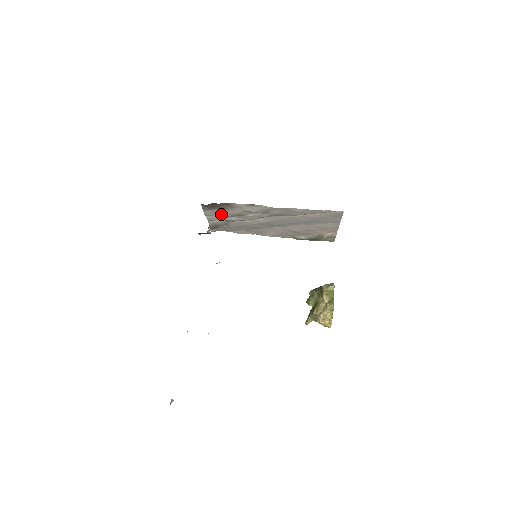
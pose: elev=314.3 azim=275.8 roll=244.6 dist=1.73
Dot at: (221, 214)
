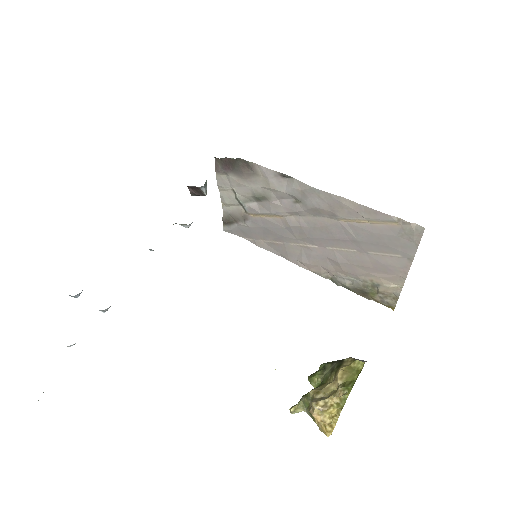
Dot at: (238, 189)
